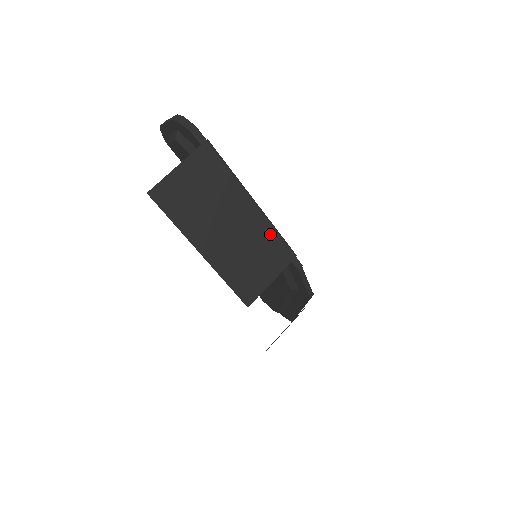
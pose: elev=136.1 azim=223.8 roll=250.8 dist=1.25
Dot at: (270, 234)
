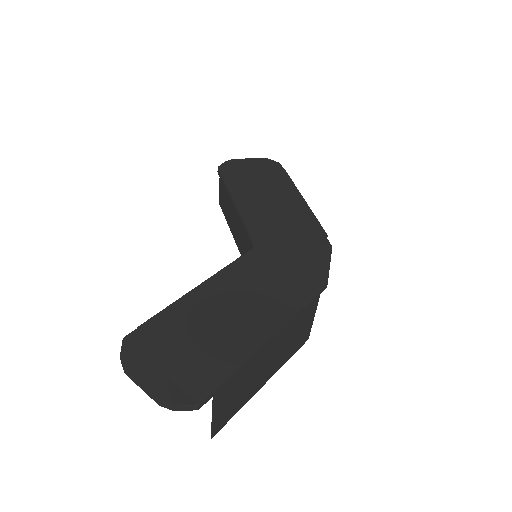
Dot at: (296, 318)
